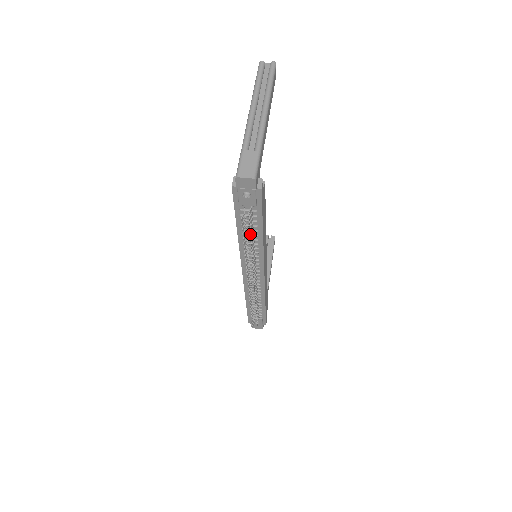
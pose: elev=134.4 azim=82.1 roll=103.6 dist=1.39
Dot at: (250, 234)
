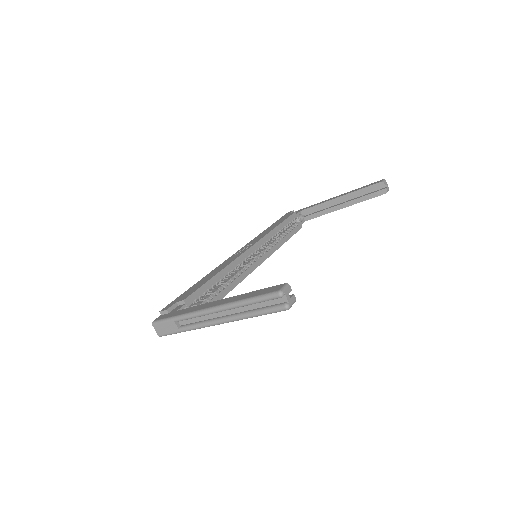
Dot at: occluded
